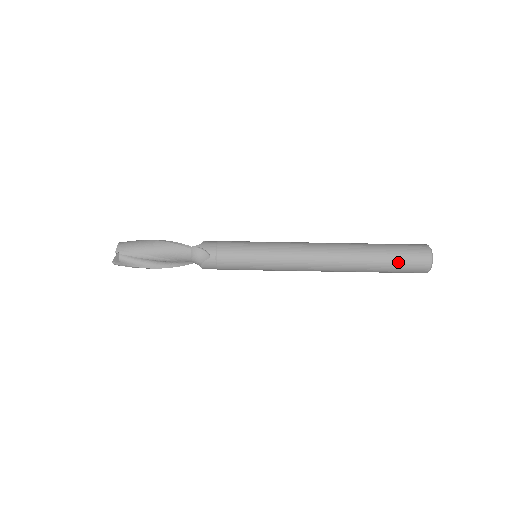
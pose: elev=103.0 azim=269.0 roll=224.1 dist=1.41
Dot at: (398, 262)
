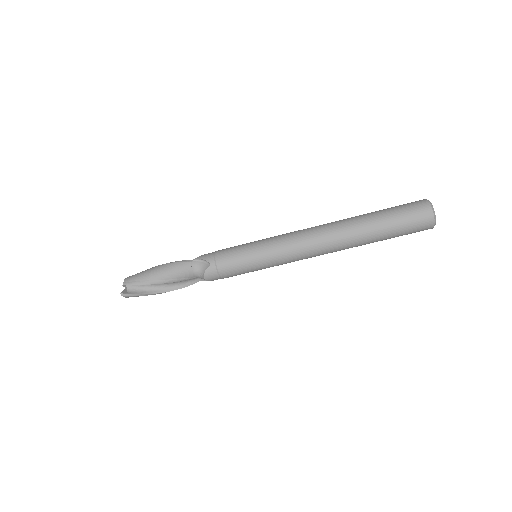
Dot at: (398, 221)
